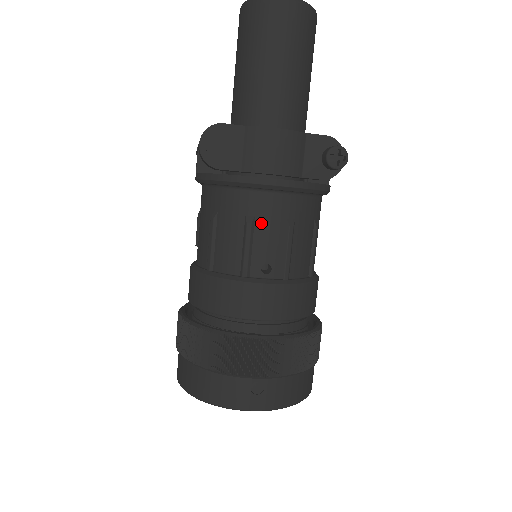
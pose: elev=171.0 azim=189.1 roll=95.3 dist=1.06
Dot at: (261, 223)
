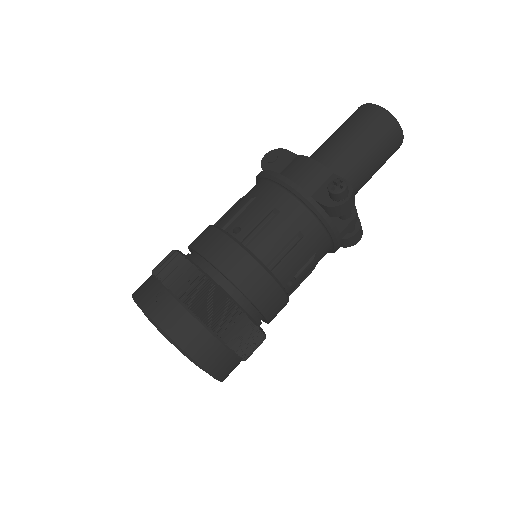
Dot at: (257, 201)
